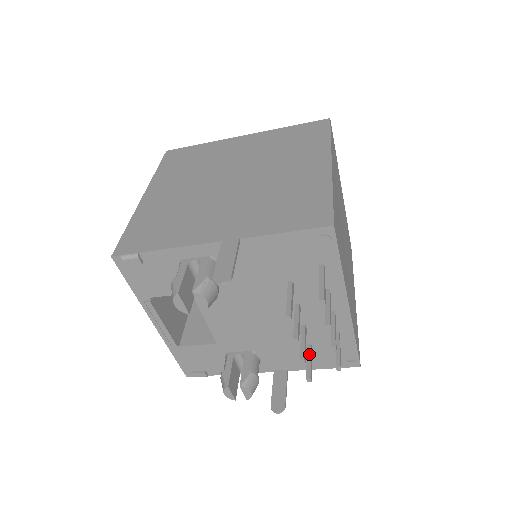
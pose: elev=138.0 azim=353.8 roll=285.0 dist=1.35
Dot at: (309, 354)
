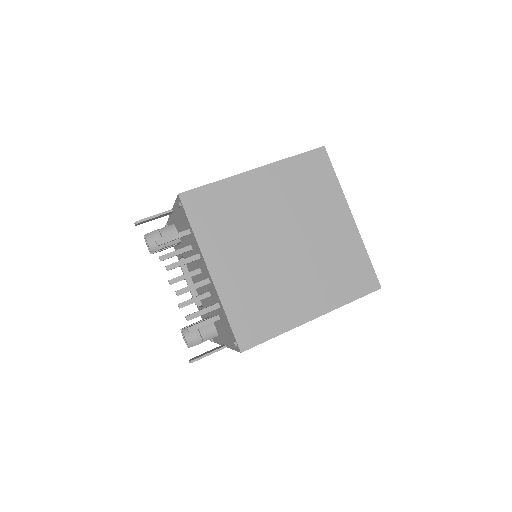
Dot at: occluded
